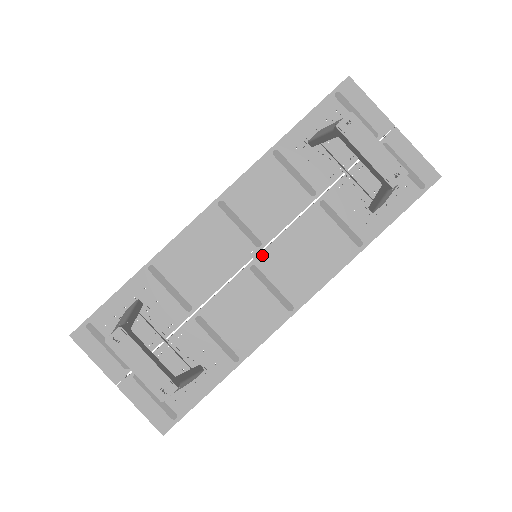
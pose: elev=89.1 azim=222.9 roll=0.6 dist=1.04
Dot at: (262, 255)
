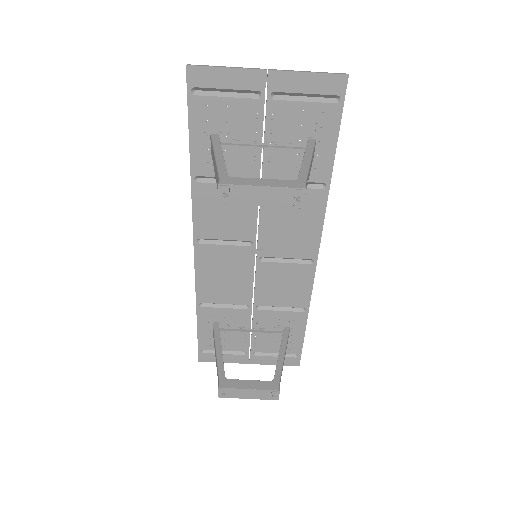
Dot at: (260, 248)
